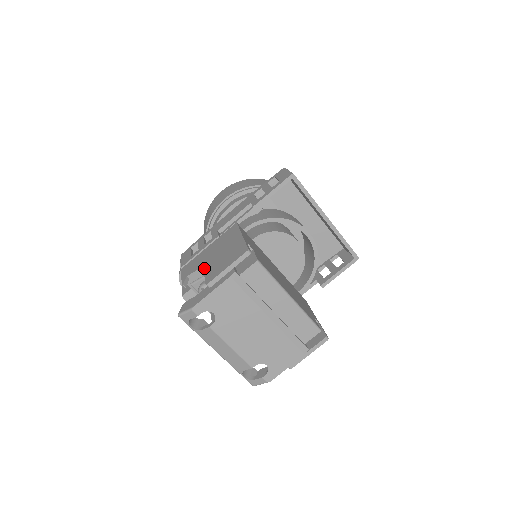
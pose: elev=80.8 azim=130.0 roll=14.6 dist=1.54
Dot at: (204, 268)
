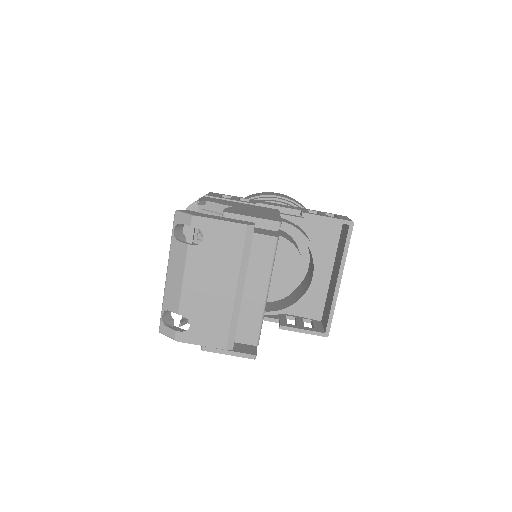
Dot at: occluded
